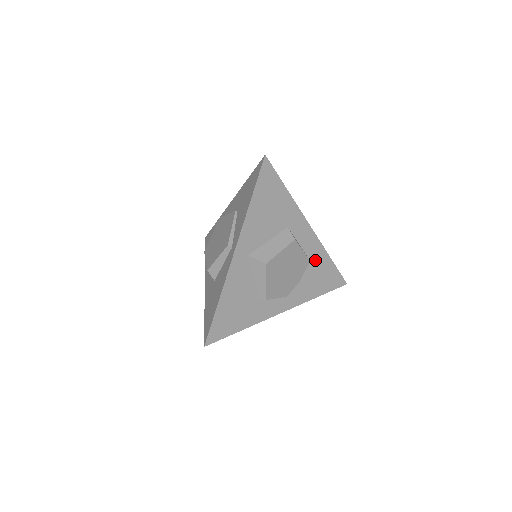
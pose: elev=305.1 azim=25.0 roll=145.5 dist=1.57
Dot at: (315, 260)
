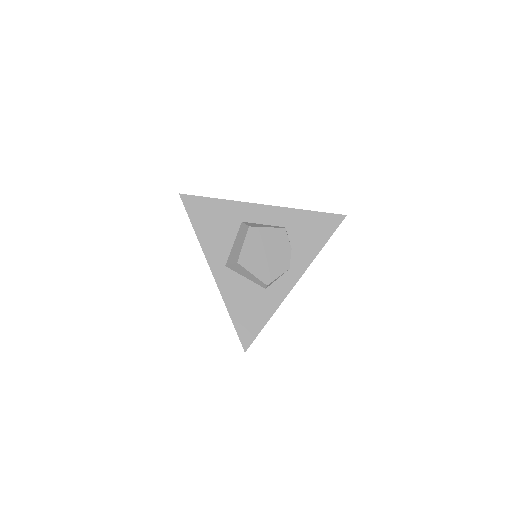
Dot at: (292, 223)
